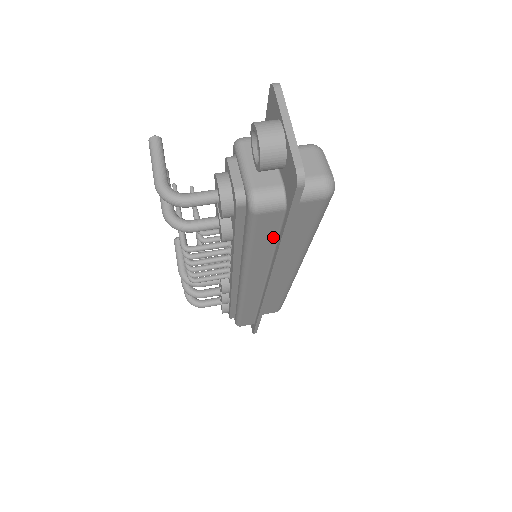
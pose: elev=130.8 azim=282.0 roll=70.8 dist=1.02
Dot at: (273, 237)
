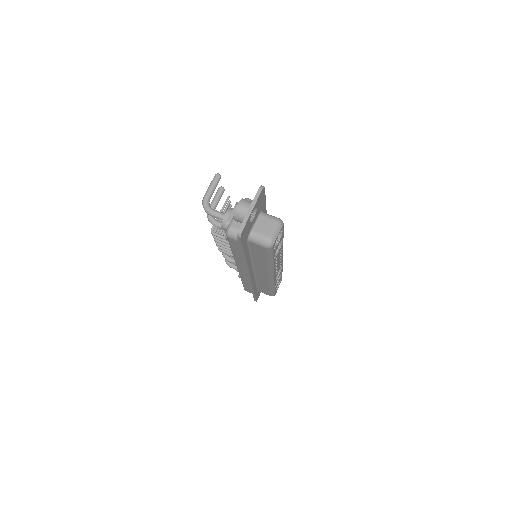
Dot at: occluded
